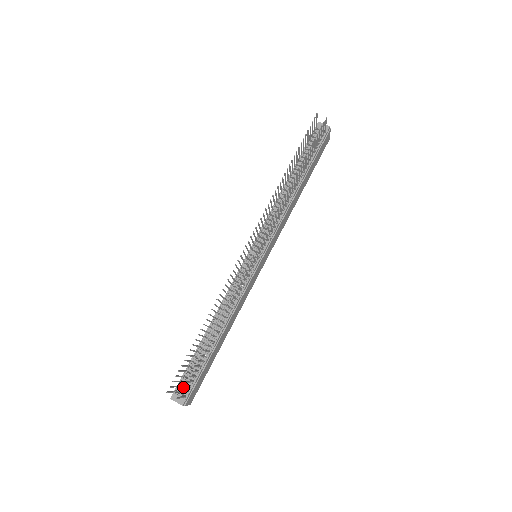
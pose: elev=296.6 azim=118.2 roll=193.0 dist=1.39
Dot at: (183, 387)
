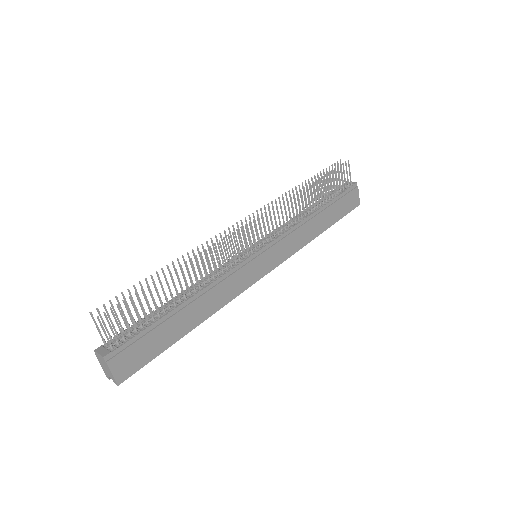
Dot at: (111, 309)
